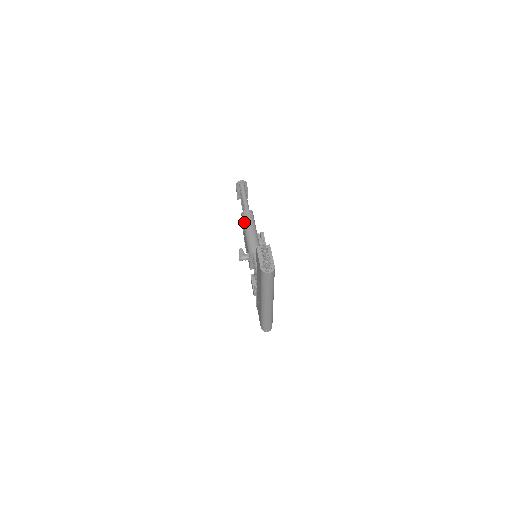
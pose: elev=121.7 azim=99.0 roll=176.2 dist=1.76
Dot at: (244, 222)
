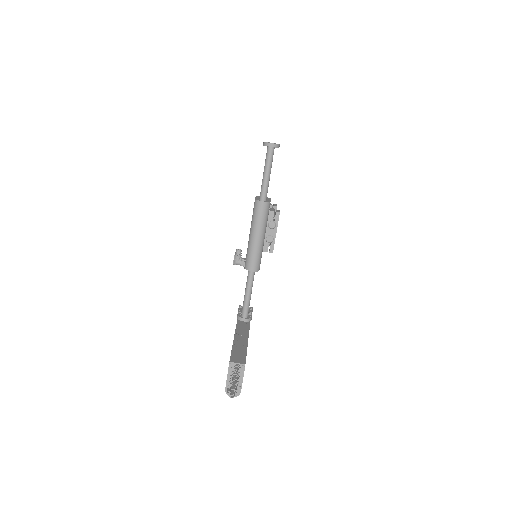
Dot at: (253, 218)
